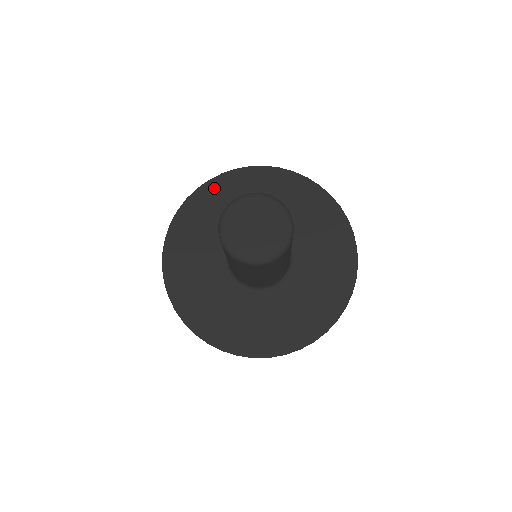
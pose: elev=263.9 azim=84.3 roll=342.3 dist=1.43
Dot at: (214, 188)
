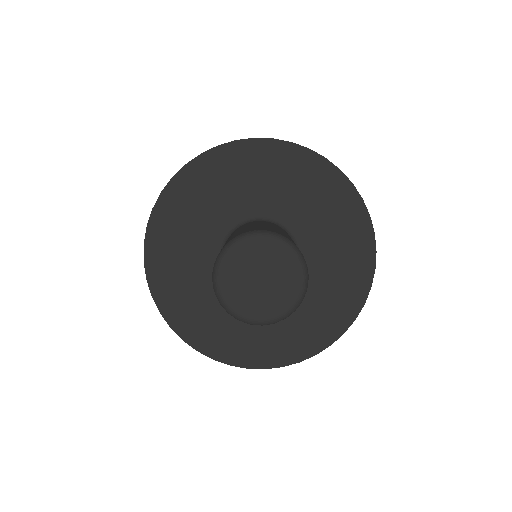
Dot at: (207, 165)
